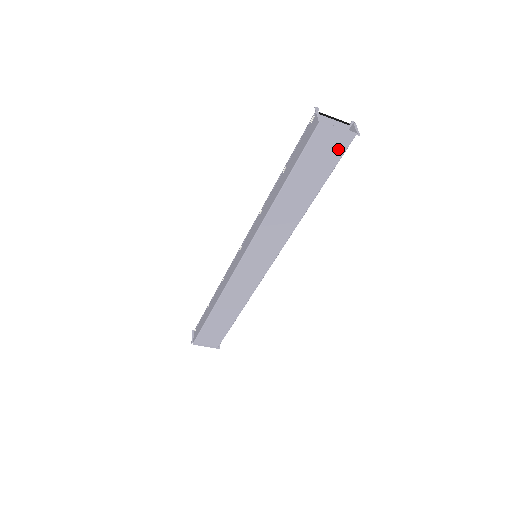
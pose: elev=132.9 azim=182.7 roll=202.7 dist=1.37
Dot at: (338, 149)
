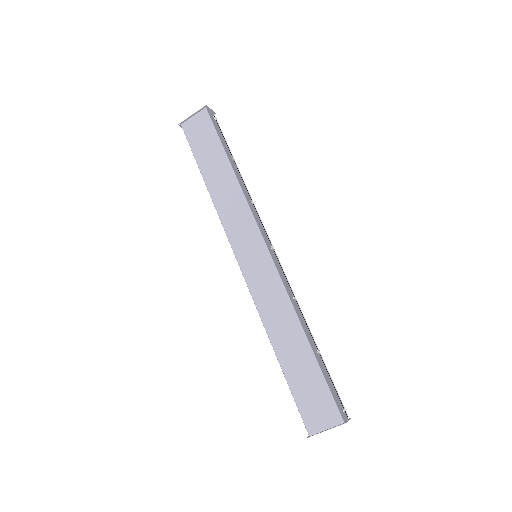
Dot at: (206, 125)
